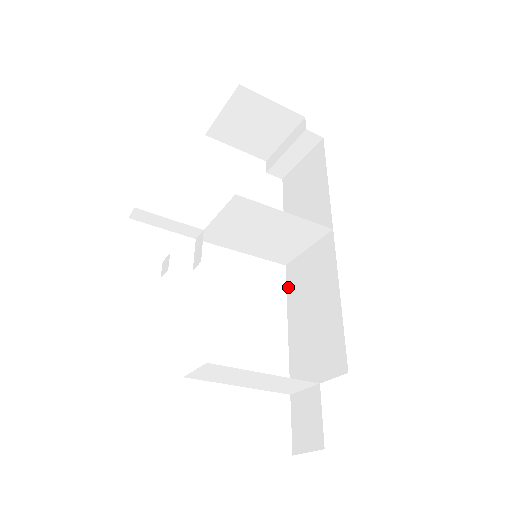
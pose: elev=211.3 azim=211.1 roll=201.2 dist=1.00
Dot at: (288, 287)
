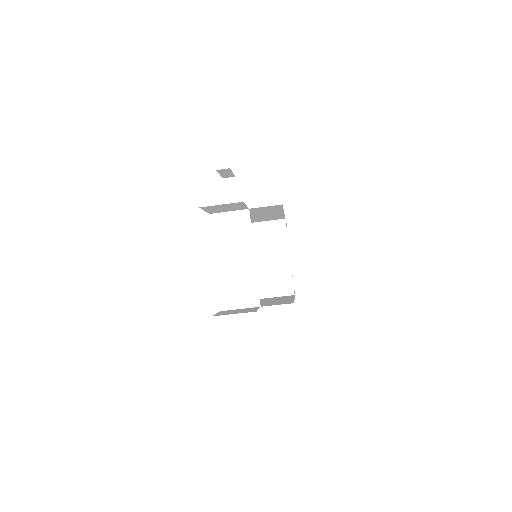
Dot at: occluded
